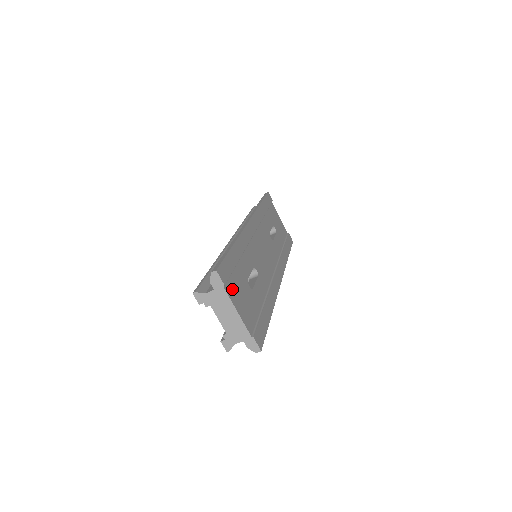
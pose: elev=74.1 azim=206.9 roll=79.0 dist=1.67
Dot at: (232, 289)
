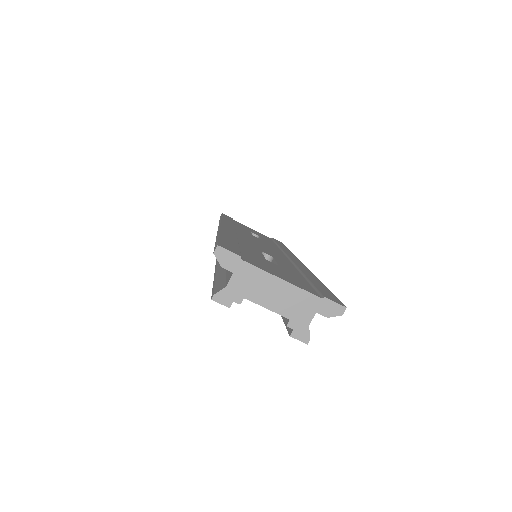
Dot at: (254, 263)
